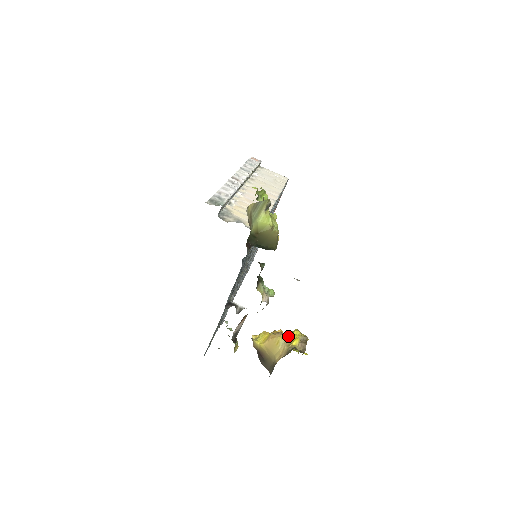
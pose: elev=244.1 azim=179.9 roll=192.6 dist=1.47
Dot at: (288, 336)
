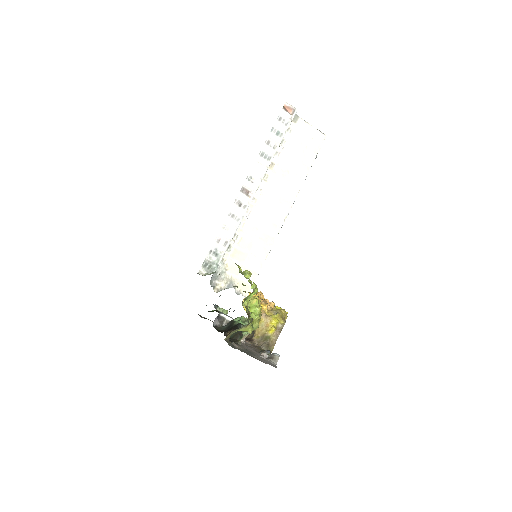
Dot at: (268, 322)
